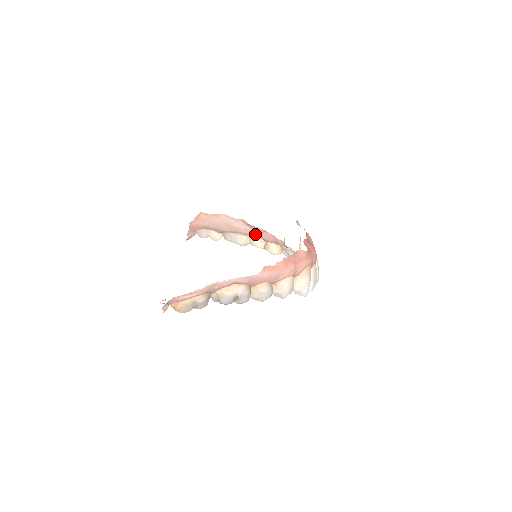
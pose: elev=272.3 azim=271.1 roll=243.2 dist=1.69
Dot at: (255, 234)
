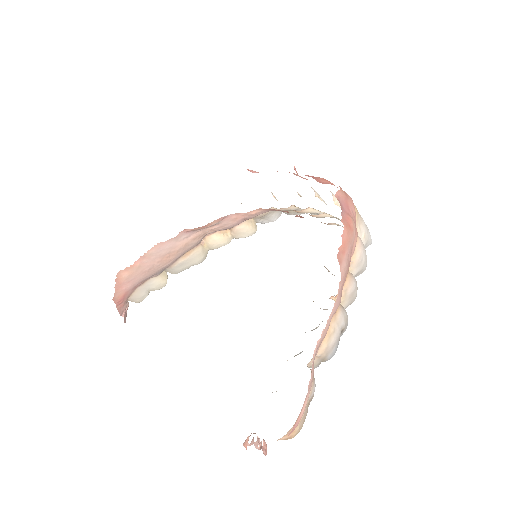
Dot at: (209, 233)
